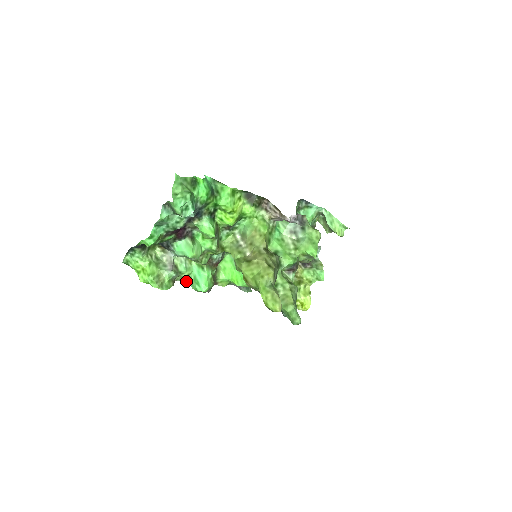
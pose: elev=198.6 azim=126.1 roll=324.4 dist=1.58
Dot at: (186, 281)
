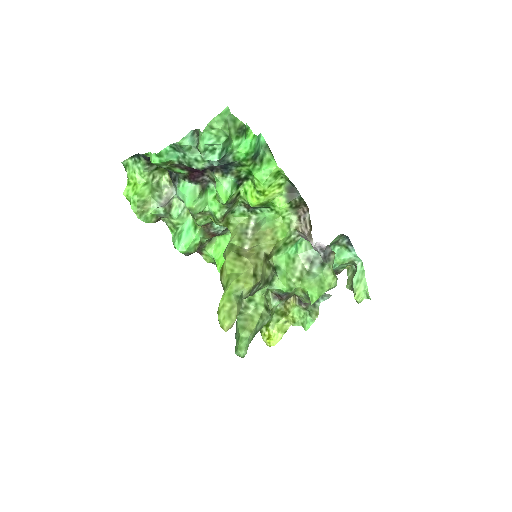
Dot at: (171, 228)
